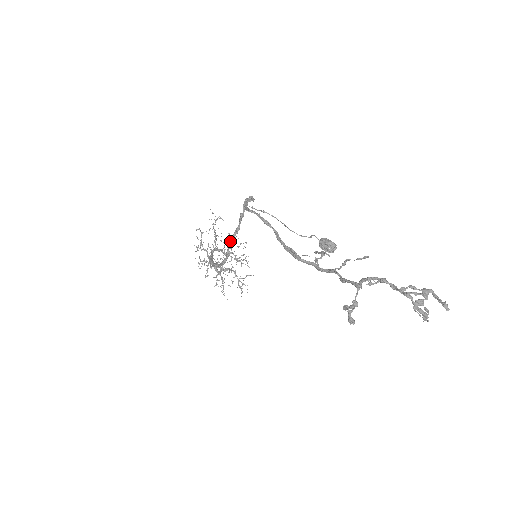
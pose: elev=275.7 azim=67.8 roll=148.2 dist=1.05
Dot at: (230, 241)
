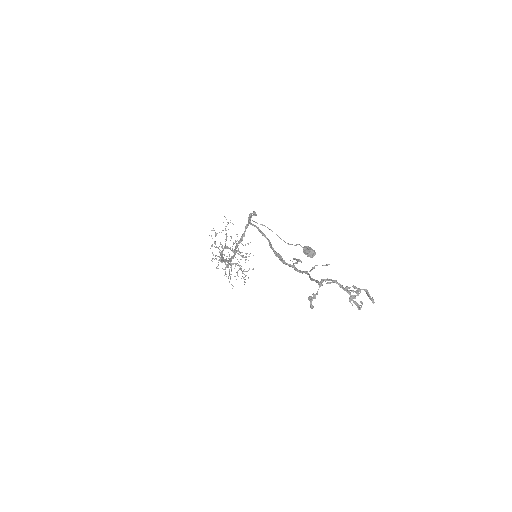
Dot at: (237, 244)
